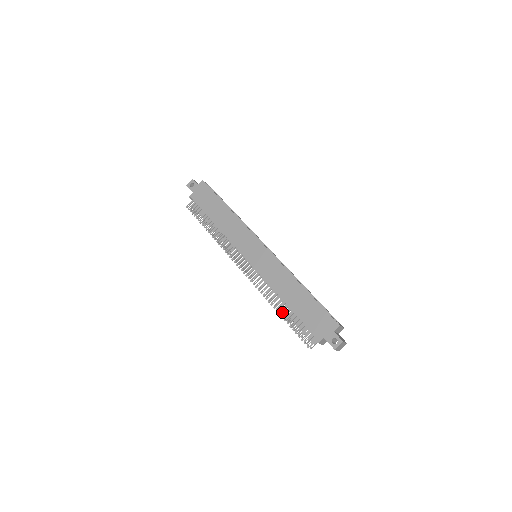
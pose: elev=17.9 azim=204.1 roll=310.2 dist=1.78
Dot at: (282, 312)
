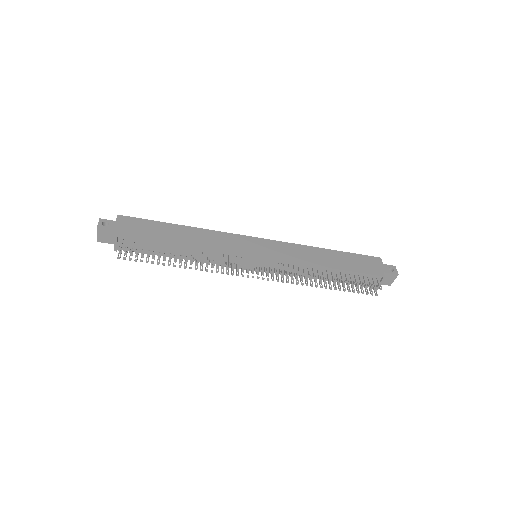
Dot at: occluded
